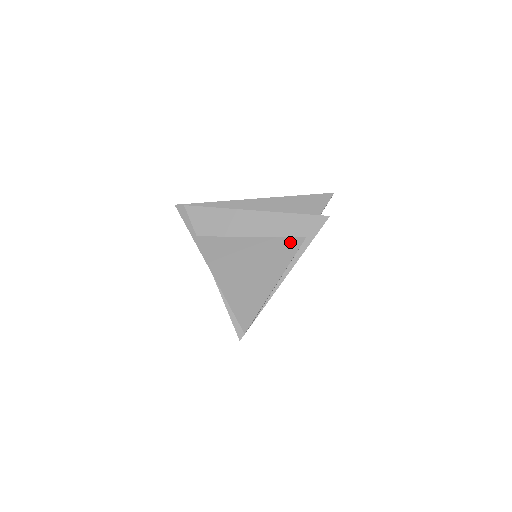
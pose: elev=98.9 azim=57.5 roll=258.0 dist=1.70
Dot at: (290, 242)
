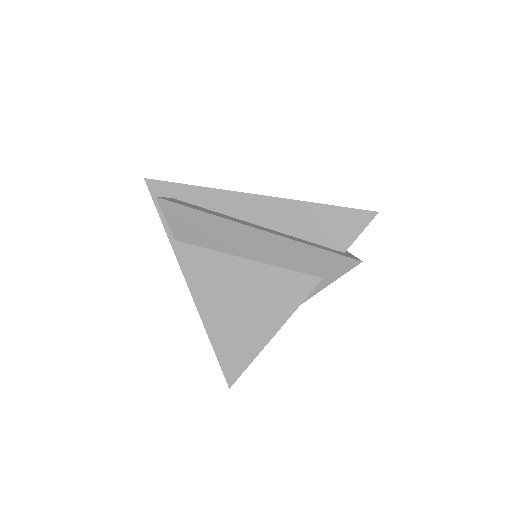
Dot at: (300, 280)
